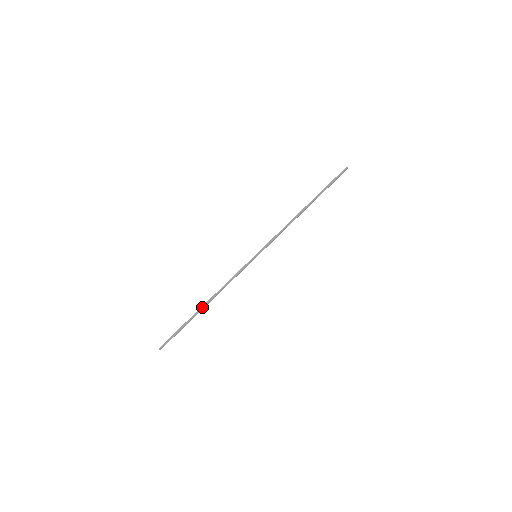
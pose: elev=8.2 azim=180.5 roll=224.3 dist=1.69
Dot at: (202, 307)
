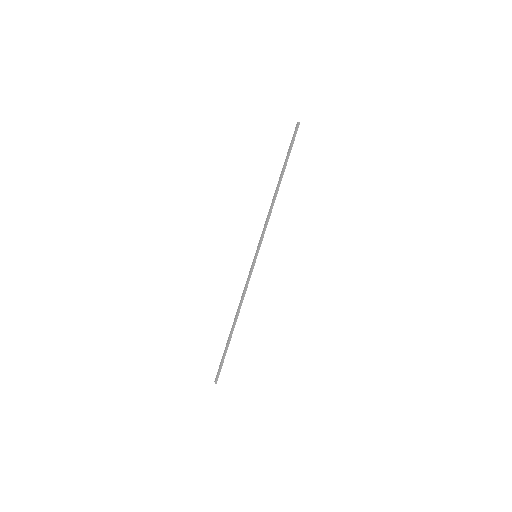
Dot at: (233, 328)
